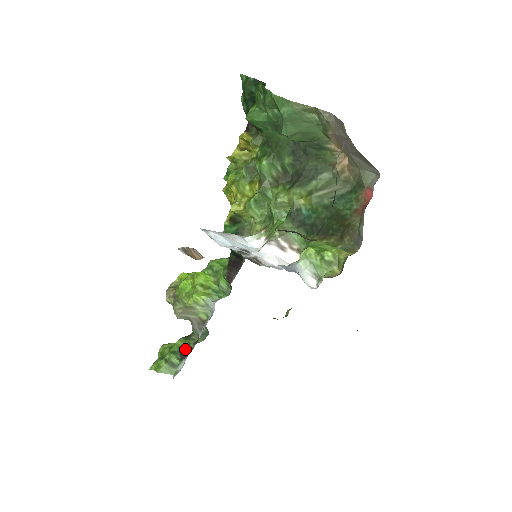
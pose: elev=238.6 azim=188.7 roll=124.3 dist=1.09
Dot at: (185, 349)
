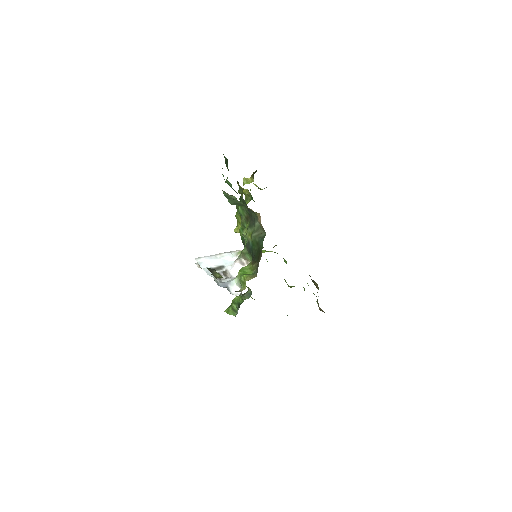
Dot at: (240, 302)
